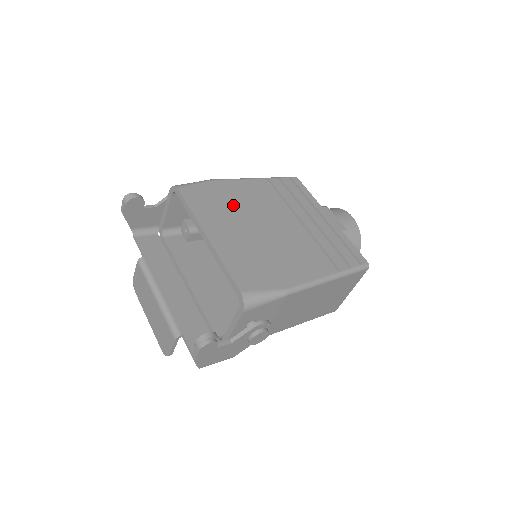
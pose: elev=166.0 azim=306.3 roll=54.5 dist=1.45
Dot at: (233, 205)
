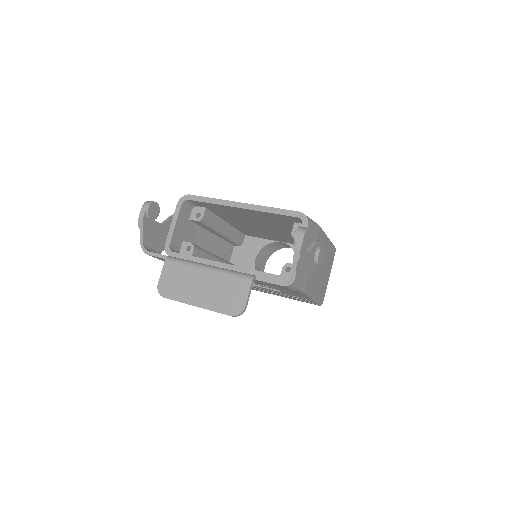
Dot at: occluded
